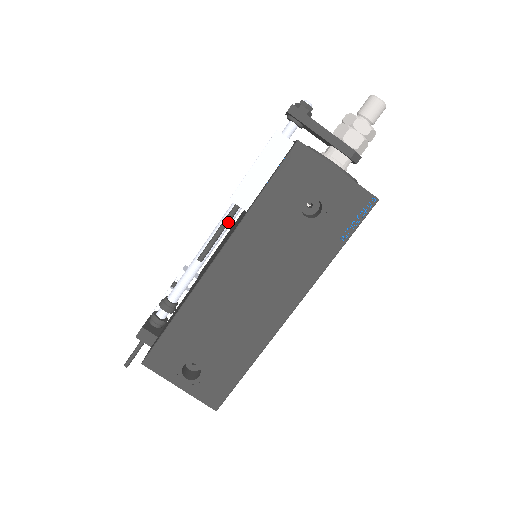
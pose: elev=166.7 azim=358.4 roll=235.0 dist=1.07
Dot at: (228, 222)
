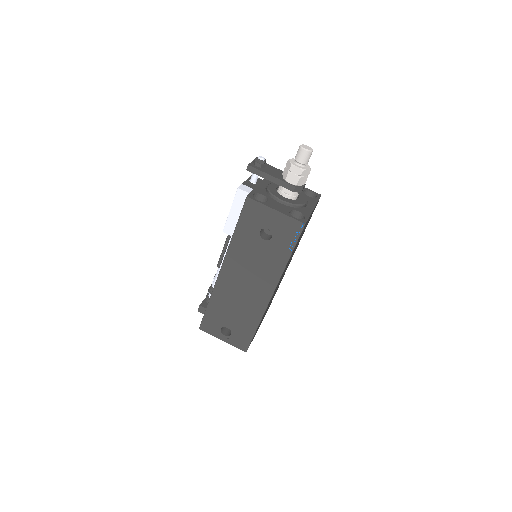
Dot at: (227, 243)
